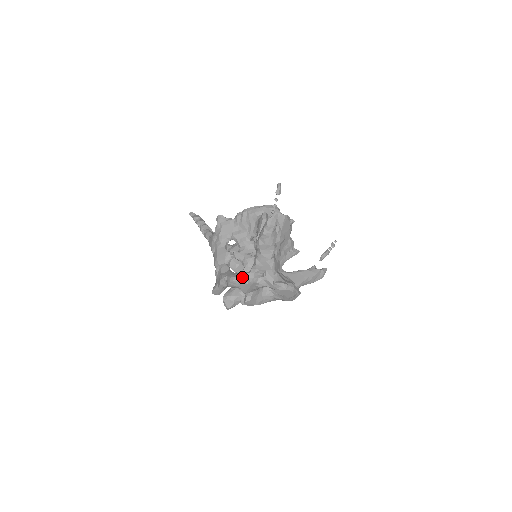
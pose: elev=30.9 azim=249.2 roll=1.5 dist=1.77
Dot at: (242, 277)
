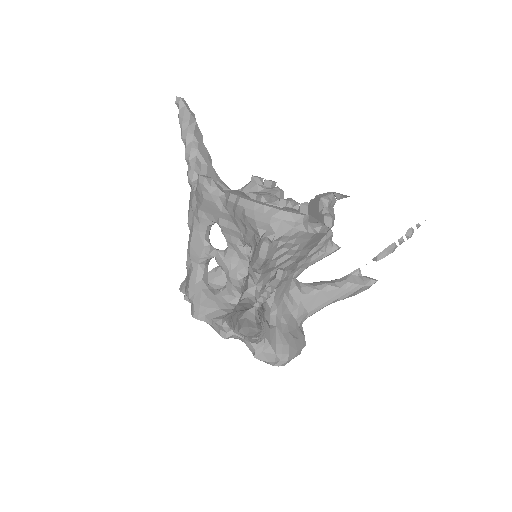
Dot at: (211, 321)
